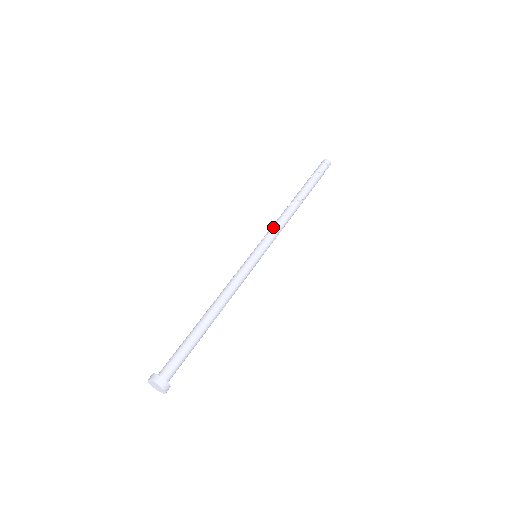
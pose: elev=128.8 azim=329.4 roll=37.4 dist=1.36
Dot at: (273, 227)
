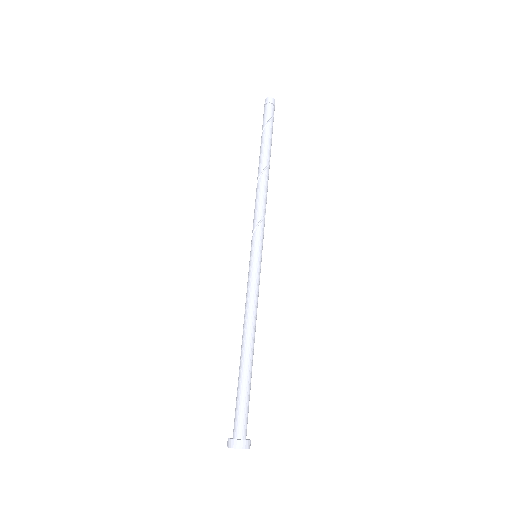
Dot at: (257, 214)
